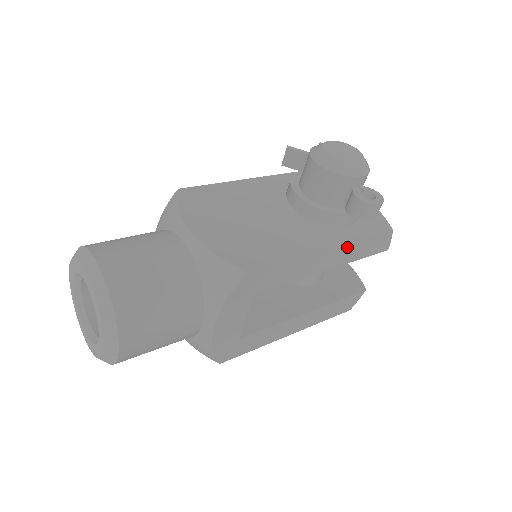
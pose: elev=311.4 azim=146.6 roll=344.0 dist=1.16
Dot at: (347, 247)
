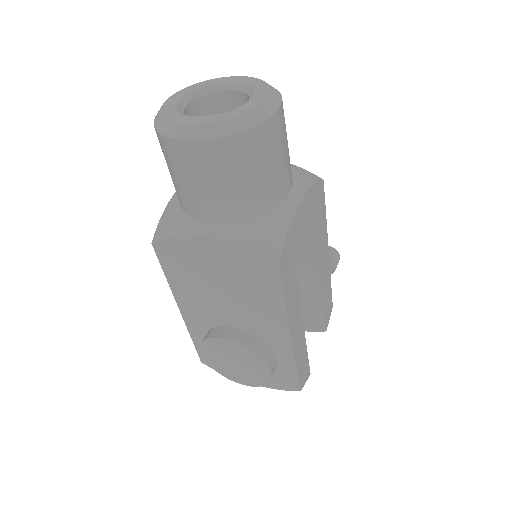
Dot at: (328, 272)
